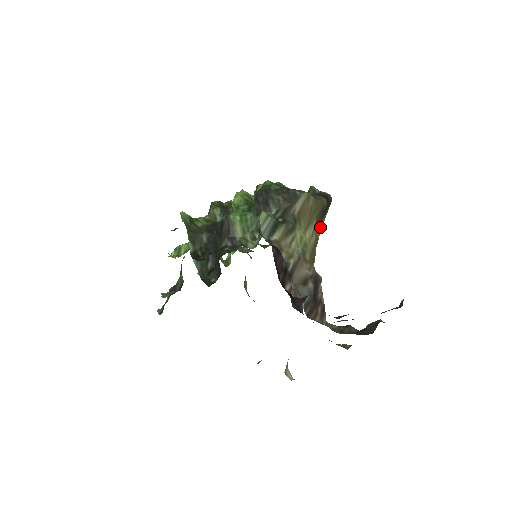
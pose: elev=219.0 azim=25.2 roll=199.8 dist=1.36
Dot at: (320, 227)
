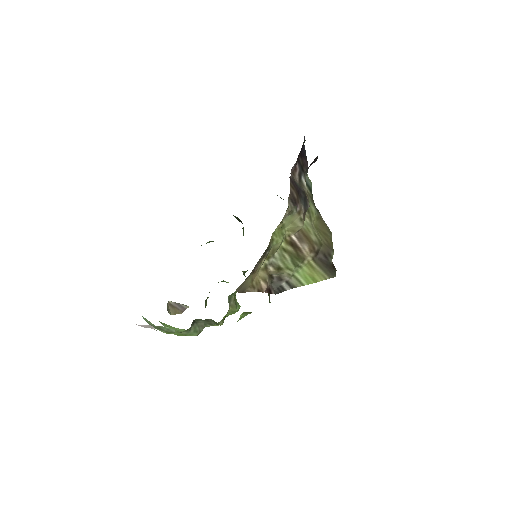
Dot at: (314, 273)
